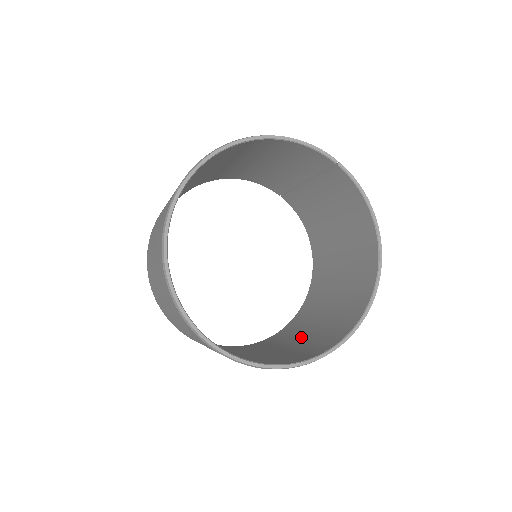
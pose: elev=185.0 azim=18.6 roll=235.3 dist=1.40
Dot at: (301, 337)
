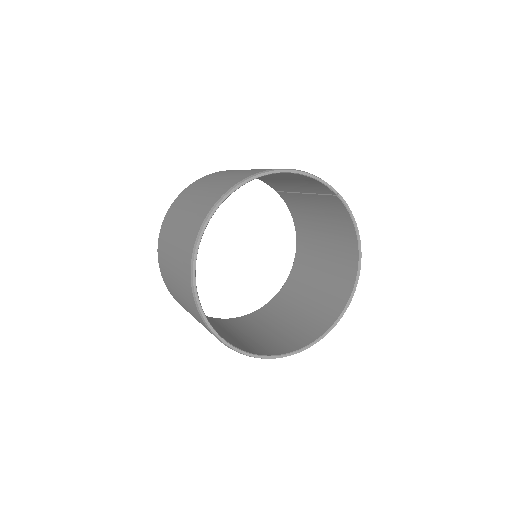
Dot at: (284, 321)
